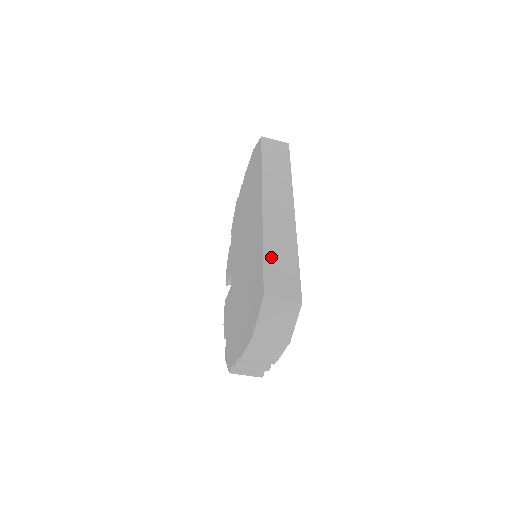
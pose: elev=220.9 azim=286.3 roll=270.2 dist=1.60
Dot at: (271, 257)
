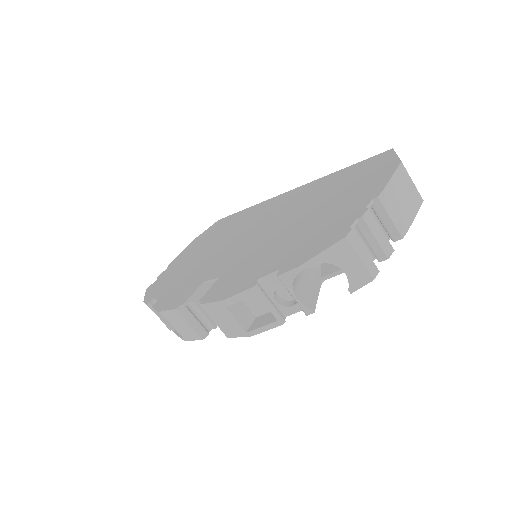
Dot at: occluded
